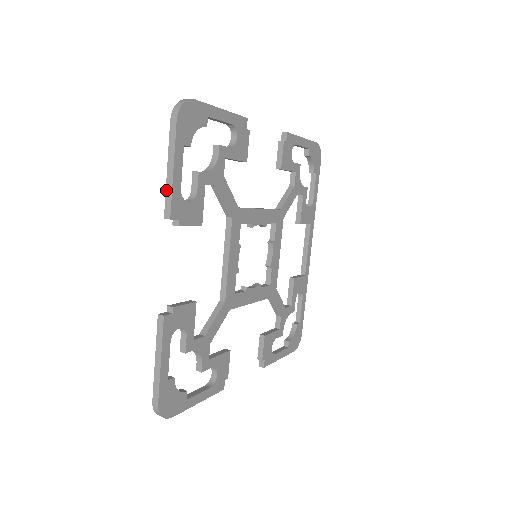
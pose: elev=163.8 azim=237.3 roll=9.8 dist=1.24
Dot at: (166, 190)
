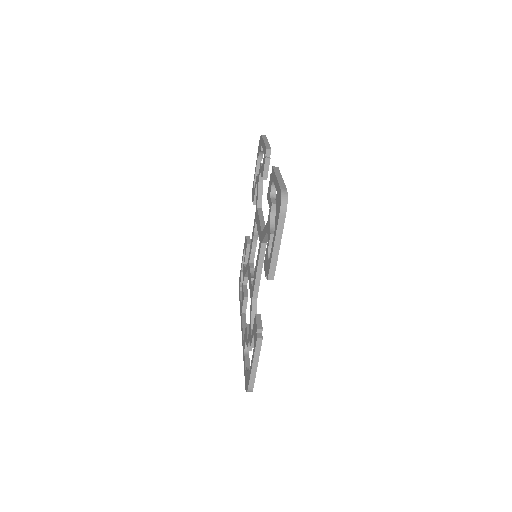
Dot at: (265, 144)
